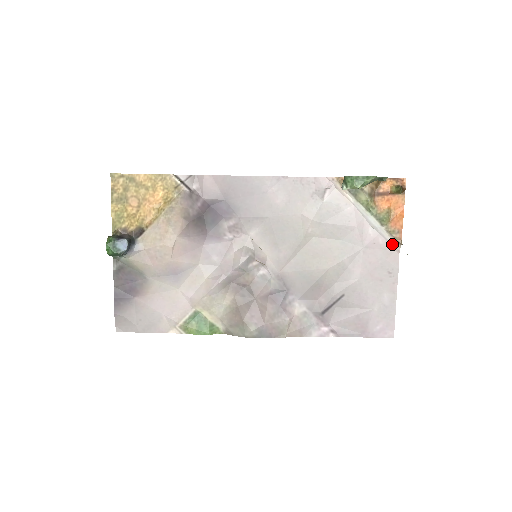
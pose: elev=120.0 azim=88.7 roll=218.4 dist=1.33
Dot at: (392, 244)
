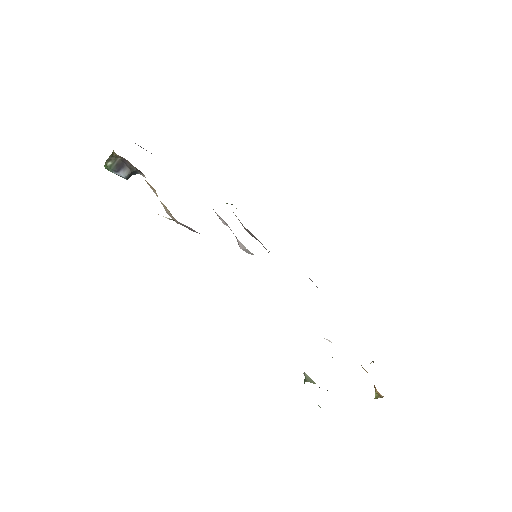
Dot at: occluded
